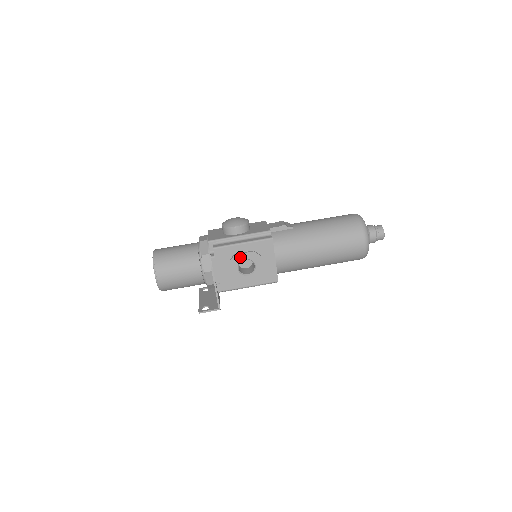
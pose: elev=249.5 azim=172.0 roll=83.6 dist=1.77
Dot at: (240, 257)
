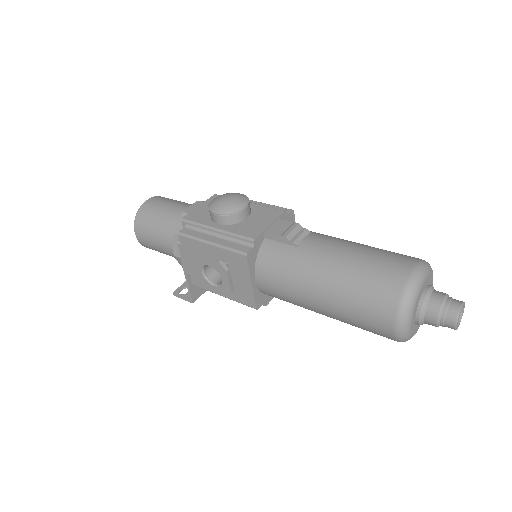
Dot at: (203, 260)
